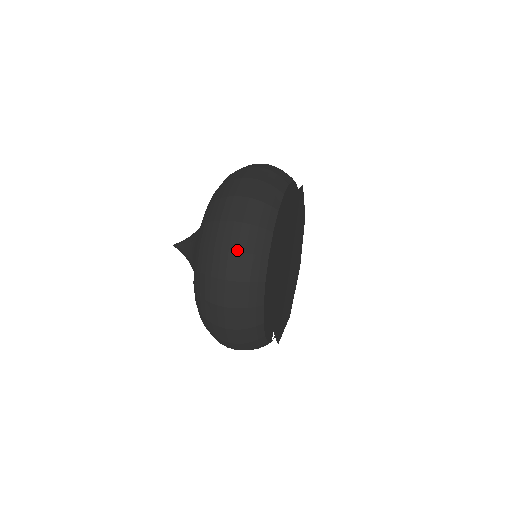
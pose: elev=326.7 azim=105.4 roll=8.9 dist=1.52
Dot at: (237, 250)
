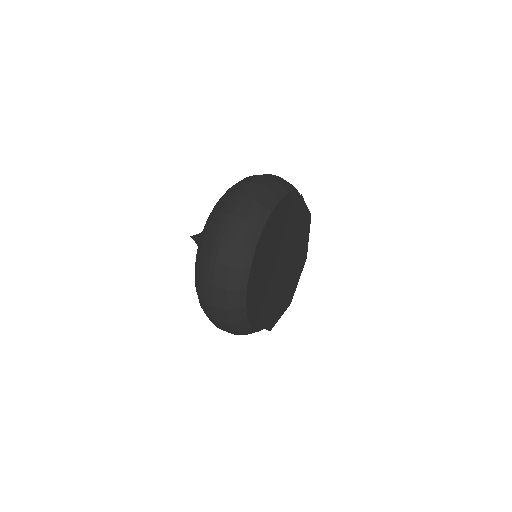
Dot at: (222, 322)
